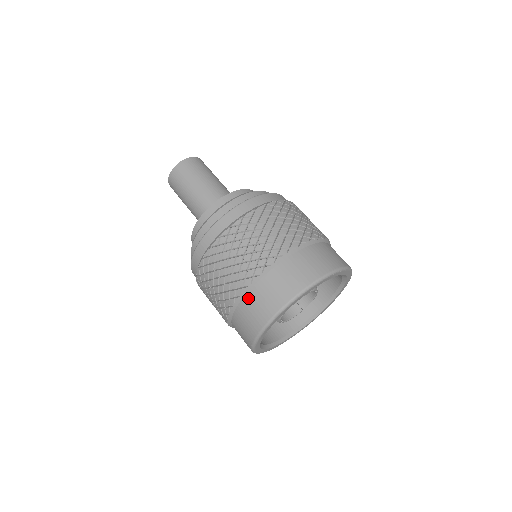
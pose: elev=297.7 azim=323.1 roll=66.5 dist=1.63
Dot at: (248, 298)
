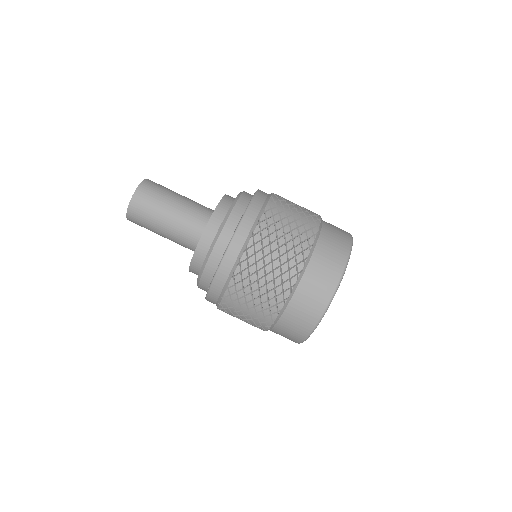
Dot at: (291, 307)
